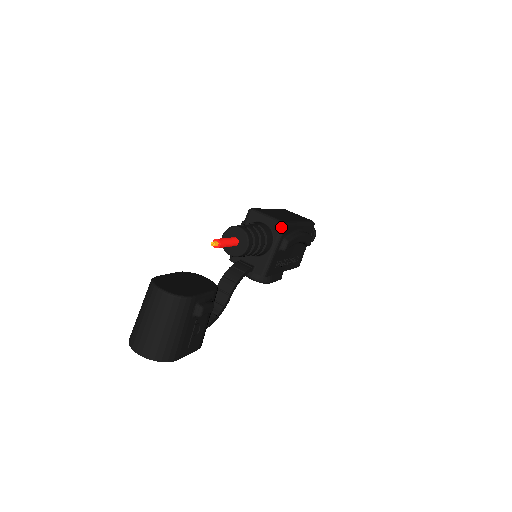
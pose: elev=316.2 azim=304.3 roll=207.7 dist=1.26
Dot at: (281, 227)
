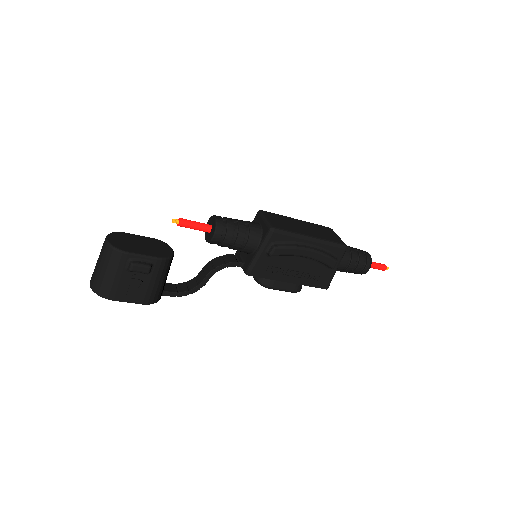
Dot at: (268, 231)
